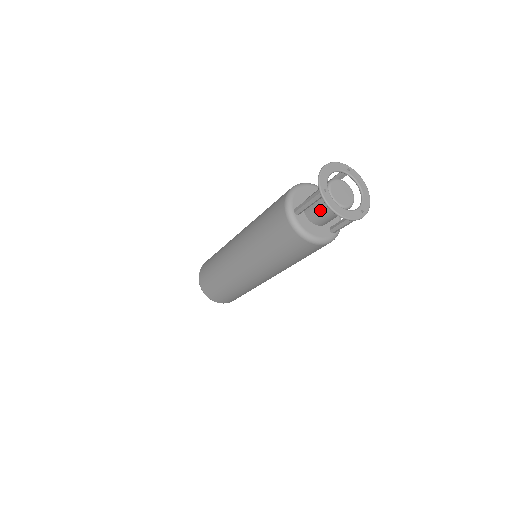
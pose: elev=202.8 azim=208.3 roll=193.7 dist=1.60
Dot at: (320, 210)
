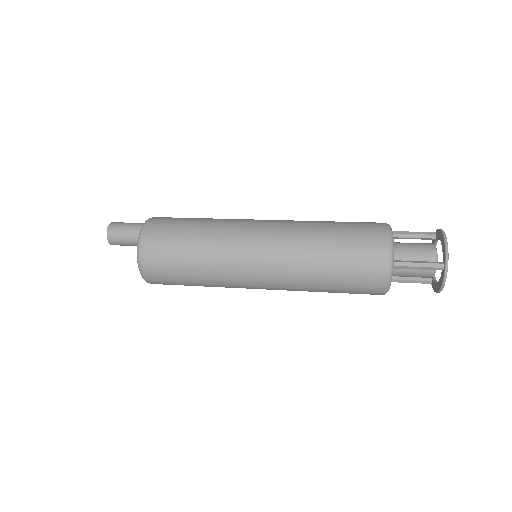
Dot at: (414, 271)
